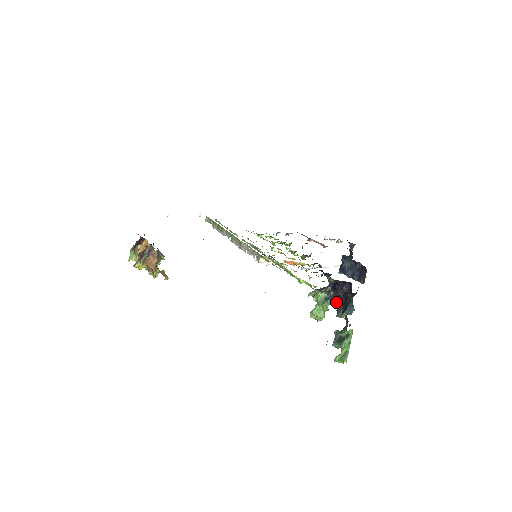
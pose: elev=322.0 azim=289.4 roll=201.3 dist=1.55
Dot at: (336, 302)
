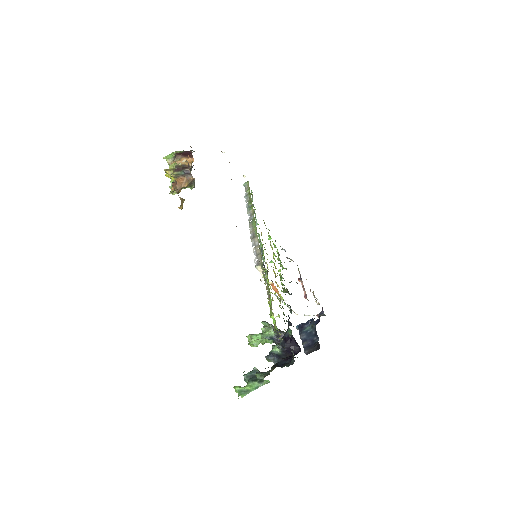
Dot at: (276, 349)
